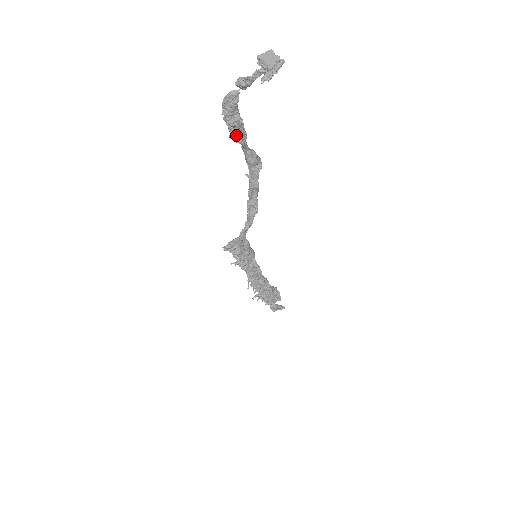
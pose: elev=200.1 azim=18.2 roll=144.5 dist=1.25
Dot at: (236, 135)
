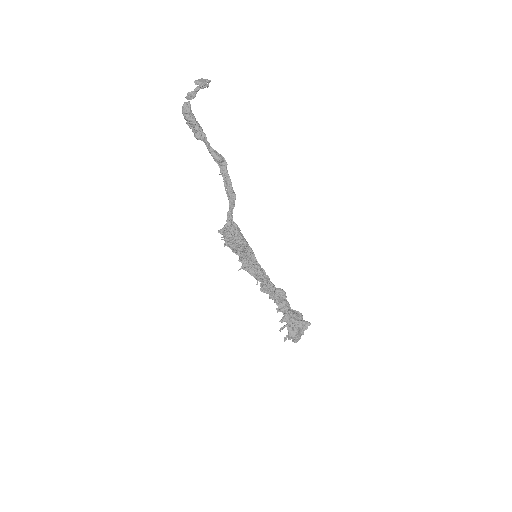
Dot at: (198, 134)
